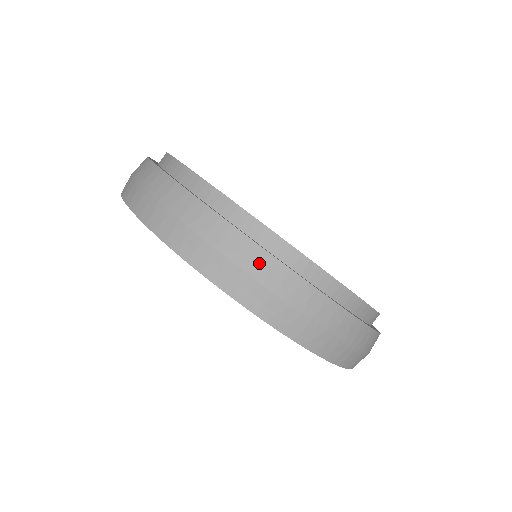
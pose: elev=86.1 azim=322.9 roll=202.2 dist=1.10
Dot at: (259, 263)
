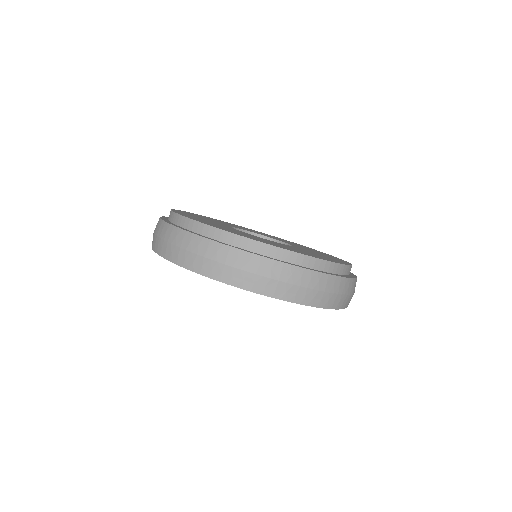
Dot at: (164, 230)
